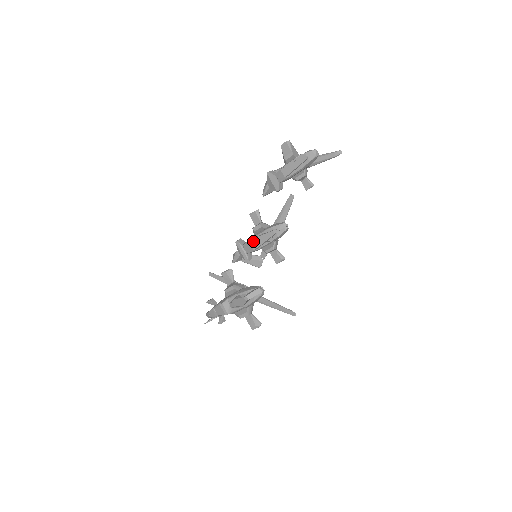
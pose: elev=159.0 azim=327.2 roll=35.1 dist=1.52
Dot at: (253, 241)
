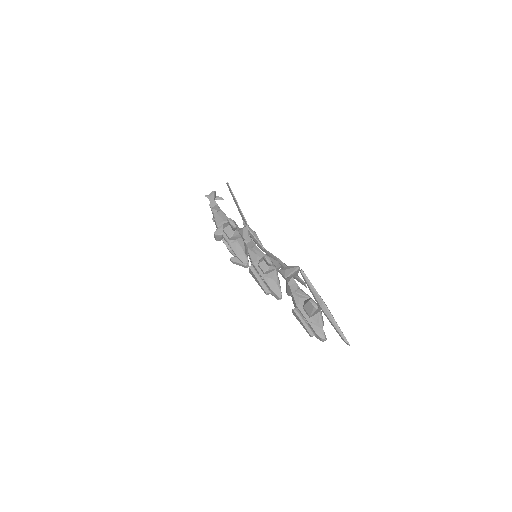
Dot at: (251, 272)
